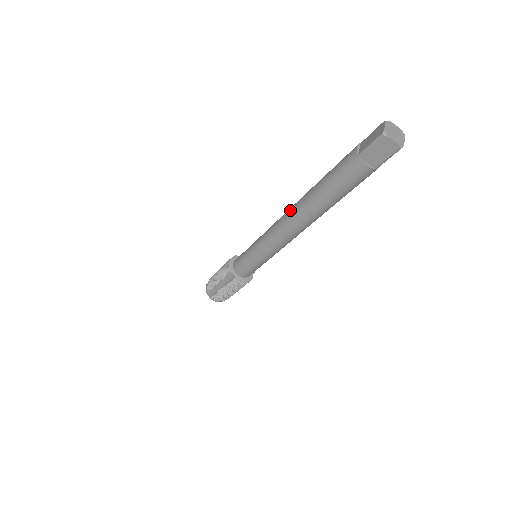
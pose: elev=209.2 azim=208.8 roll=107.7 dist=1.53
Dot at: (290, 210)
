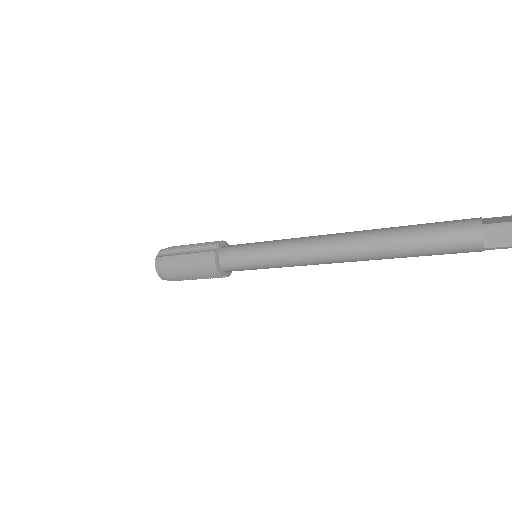
Dot at: (350, 254)
